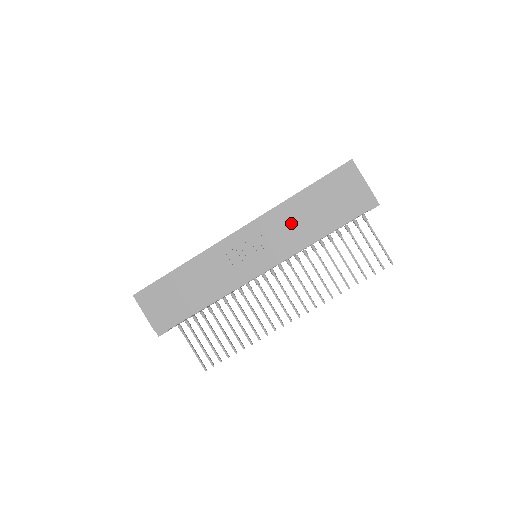
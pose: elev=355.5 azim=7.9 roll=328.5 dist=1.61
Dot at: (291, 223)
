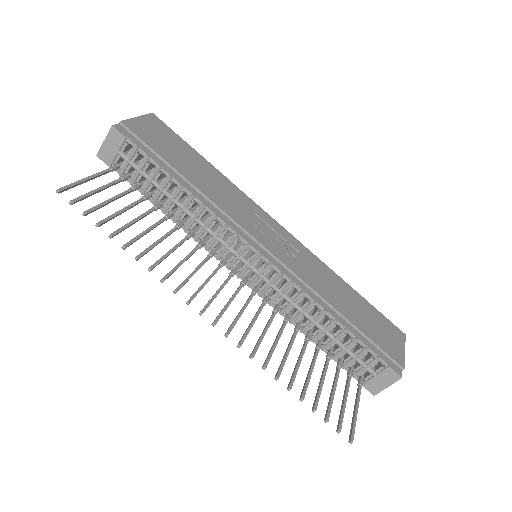
Dot at: (324, 280)
